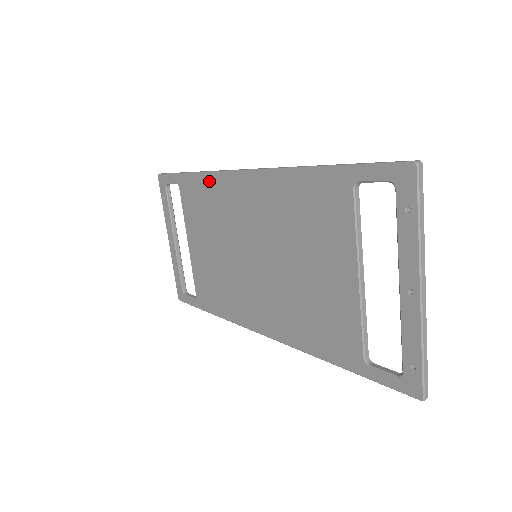
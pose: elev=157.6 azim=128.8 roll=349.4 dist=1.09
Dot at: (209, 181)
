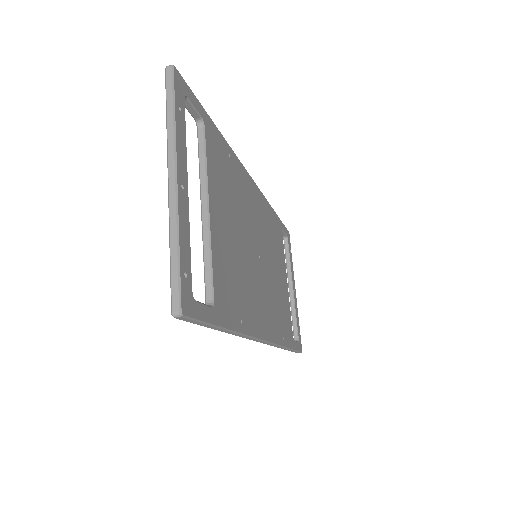
Dot at: occluded
